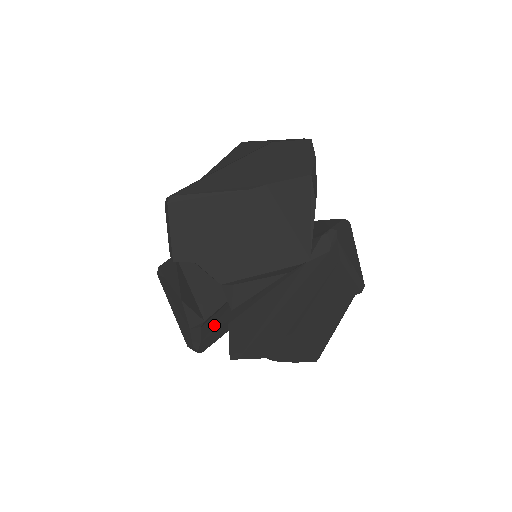
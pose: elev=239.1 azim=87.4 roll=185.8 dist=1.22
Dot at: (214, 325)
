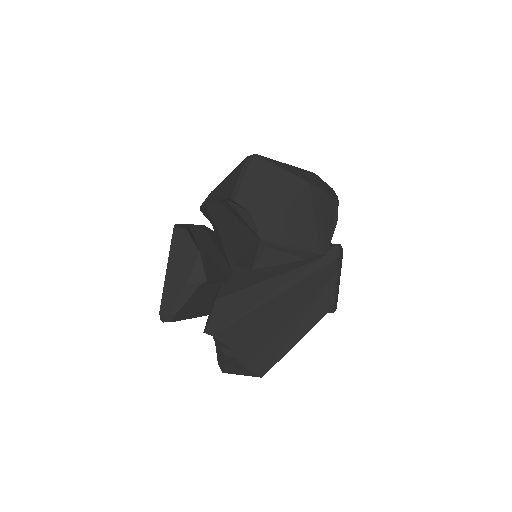
Dot at: (199, 298)
